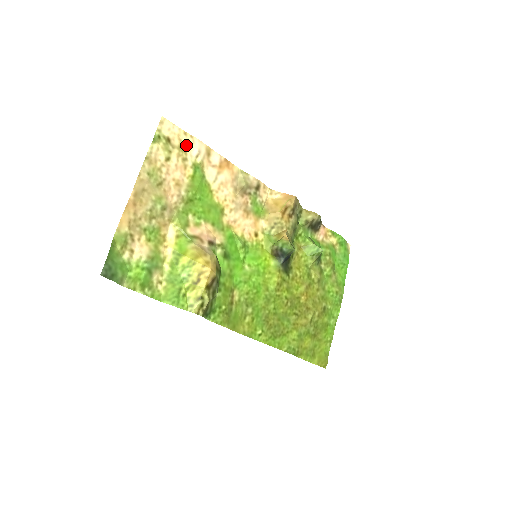
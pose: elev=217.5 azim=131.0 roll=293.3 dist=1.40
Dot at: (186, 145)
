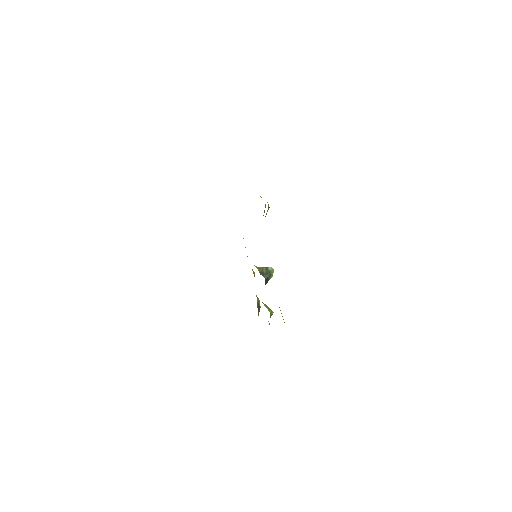
Dot at: occluded
